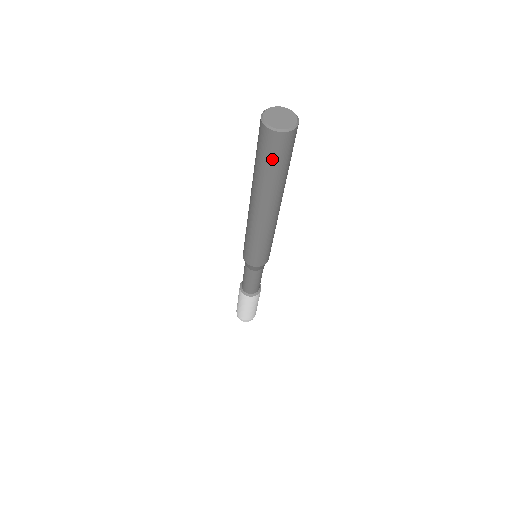
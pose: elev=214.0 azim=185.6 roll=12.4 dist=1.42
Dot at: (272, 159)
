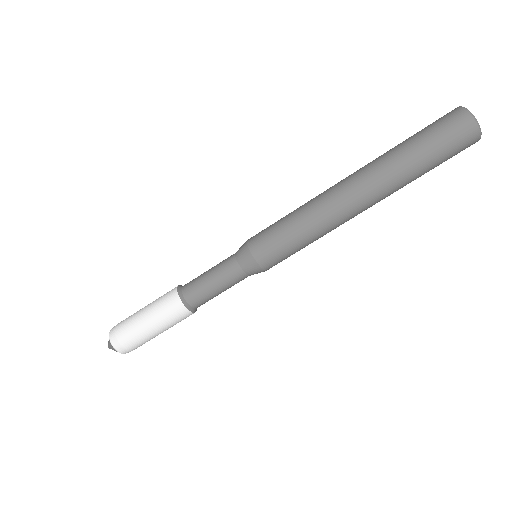
Dot at: (430, 131)
